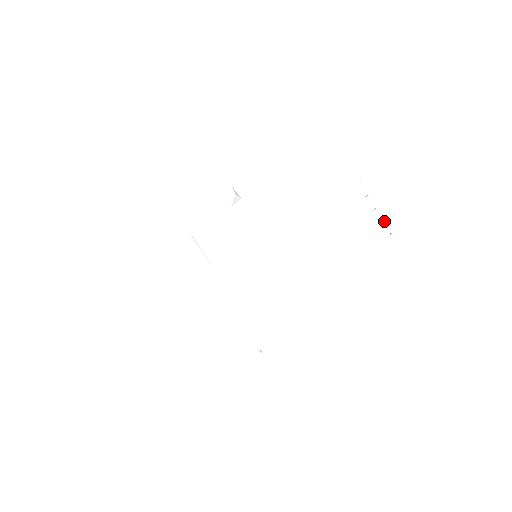
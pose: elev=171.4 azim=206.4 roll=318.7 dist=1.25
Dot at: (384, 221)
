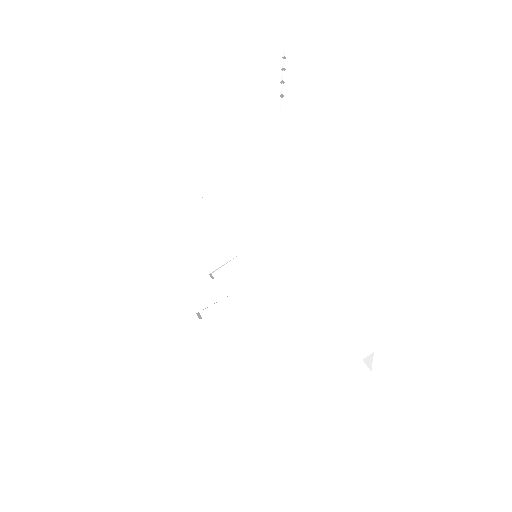
Dot at: (283, 68)
